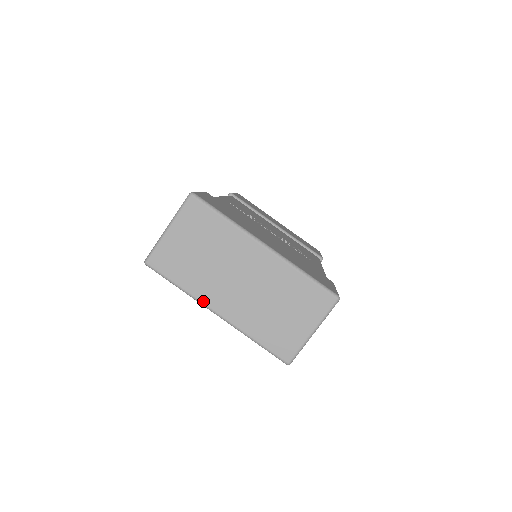
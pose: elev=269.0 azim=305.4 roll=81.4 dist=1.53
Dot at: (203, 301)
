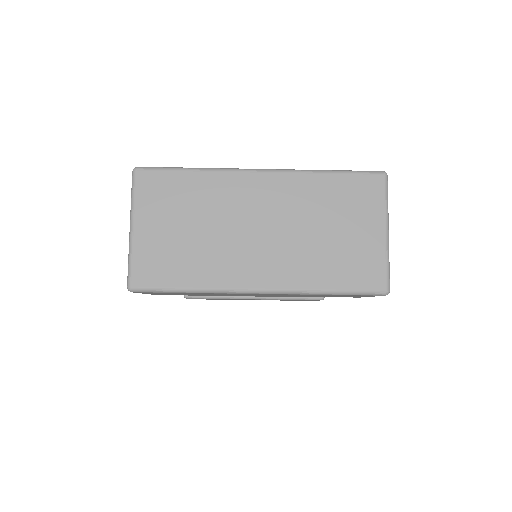
Dot at: (232, 286)
